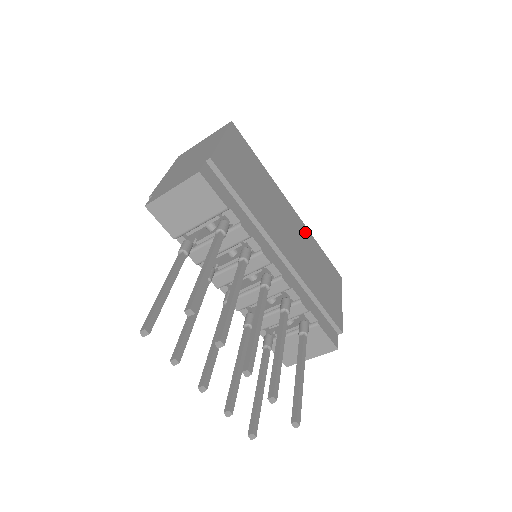
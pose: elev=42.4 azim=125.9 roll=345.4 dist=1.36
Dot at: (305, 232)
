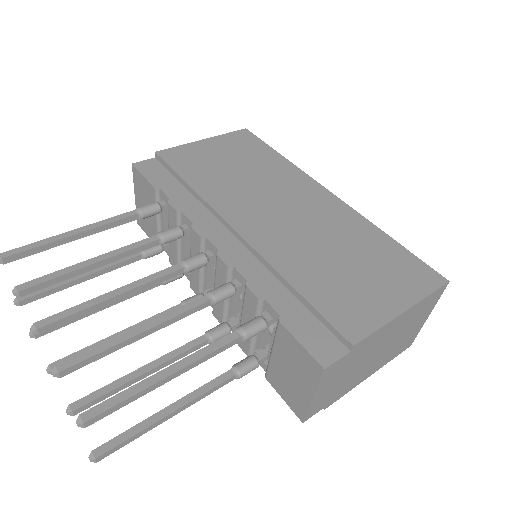
Dot at: (346, 217)
